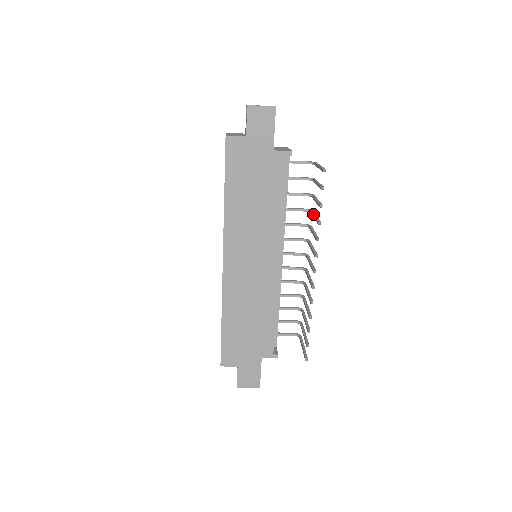
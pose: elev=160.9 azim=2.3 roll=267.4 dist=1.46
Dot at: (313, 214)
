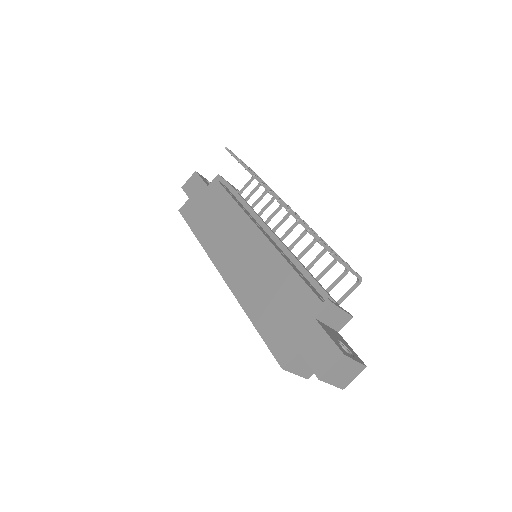
Dot at: occluded
